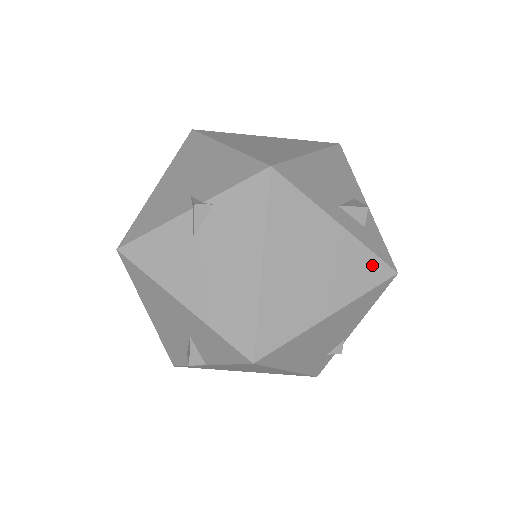
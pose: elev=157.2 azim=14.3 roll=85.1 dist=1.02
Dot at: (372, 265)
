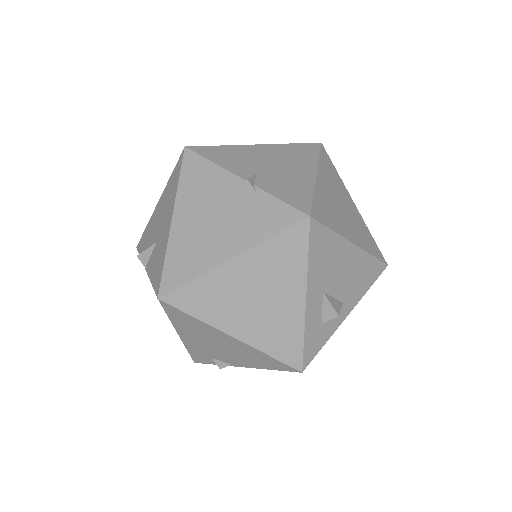
Dot at: (293, 347)
